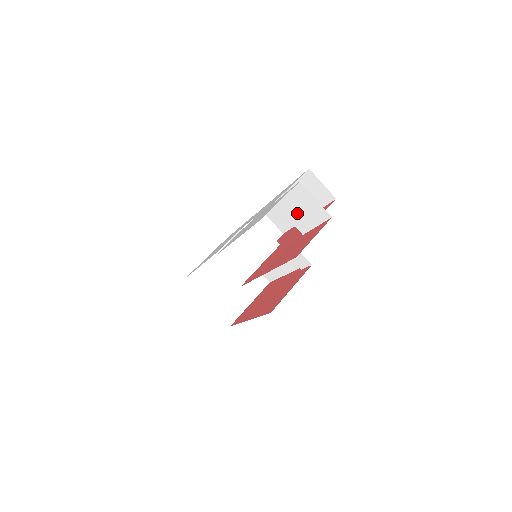
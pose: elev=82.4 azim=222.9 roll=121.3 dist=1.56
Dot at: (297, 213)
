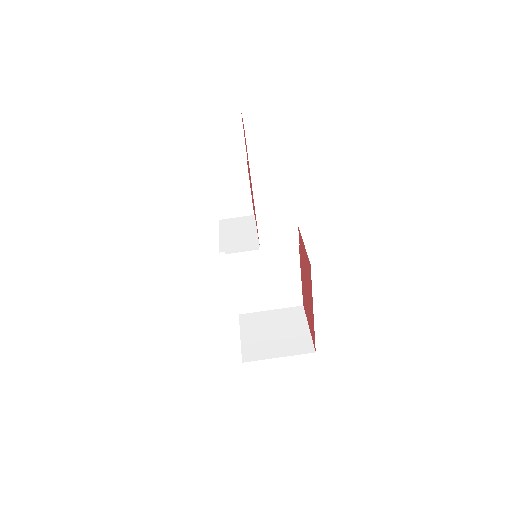
Dot at: (225, 147)
